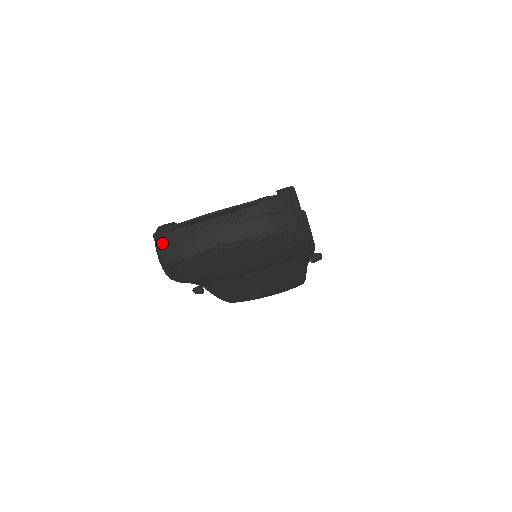
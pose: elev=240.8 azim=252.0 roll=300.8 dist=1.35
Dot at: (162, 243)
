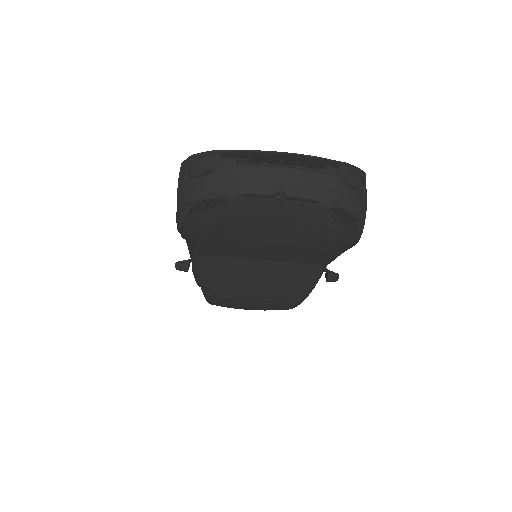
Dot at: (199, 169)
